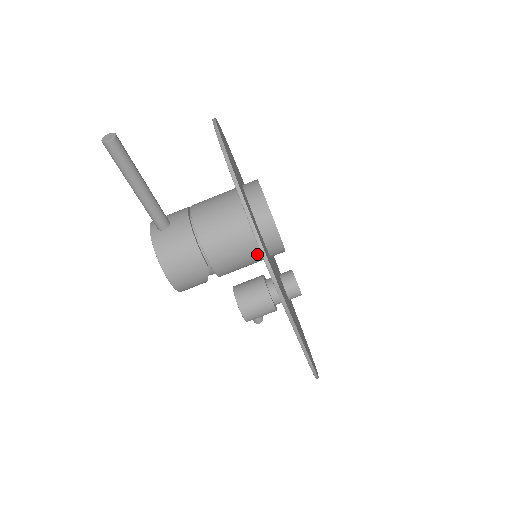
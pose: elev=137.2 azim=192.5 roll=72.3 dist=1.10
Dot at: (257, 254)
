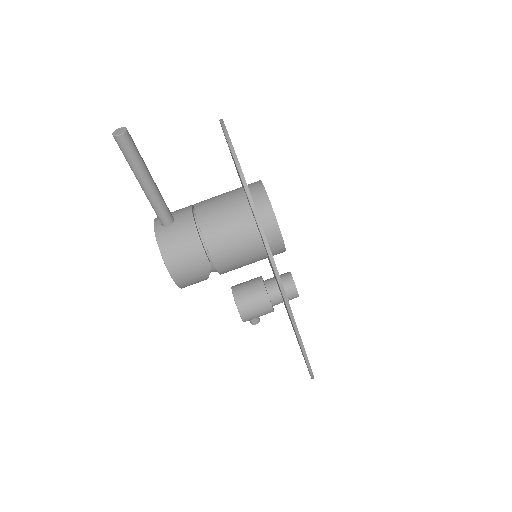
Dot at: (259, 252)
